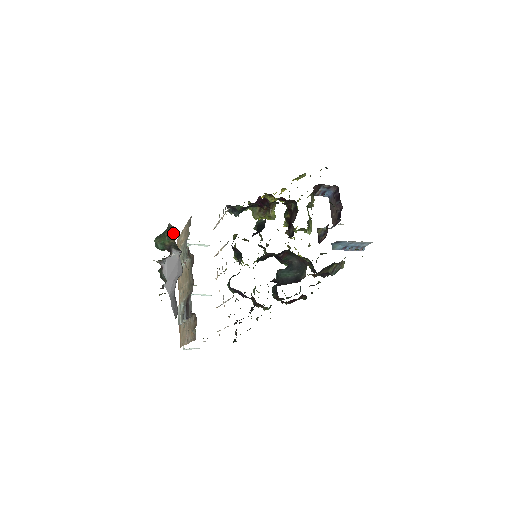
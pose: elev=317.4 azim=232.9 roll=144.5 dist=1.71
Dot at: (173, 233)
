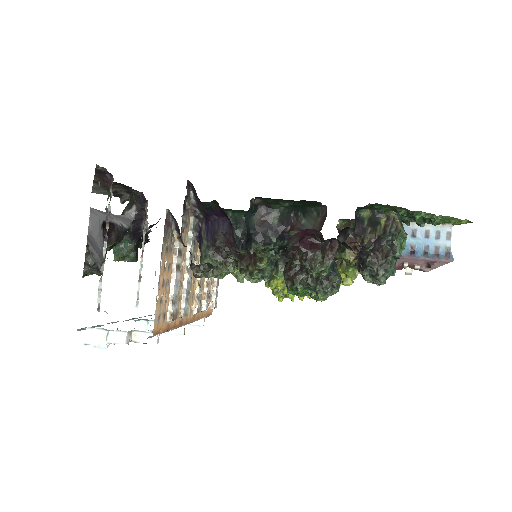
Dot at: occluded
